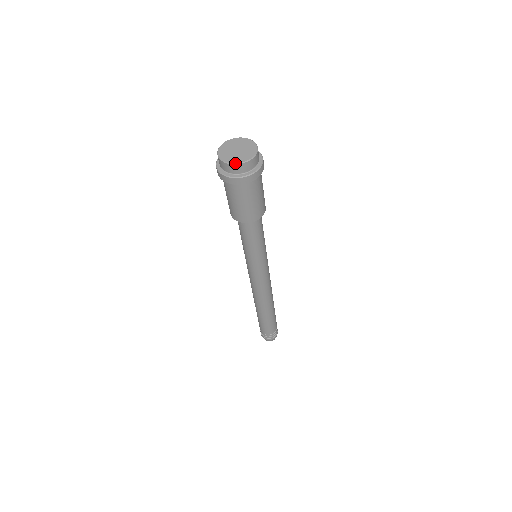
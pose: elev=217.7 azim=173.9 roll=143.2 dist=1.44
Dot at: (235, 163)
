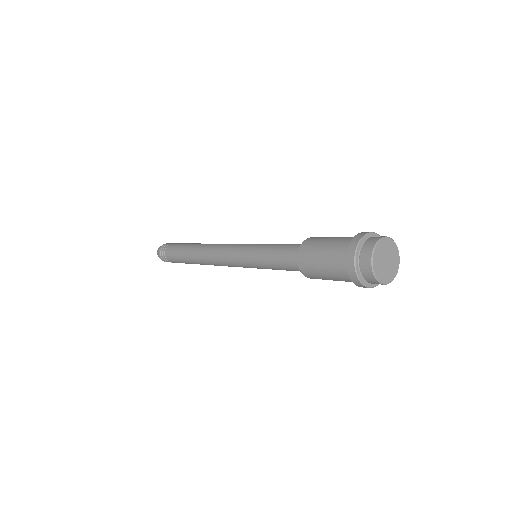
Dot at: (383, 283)
